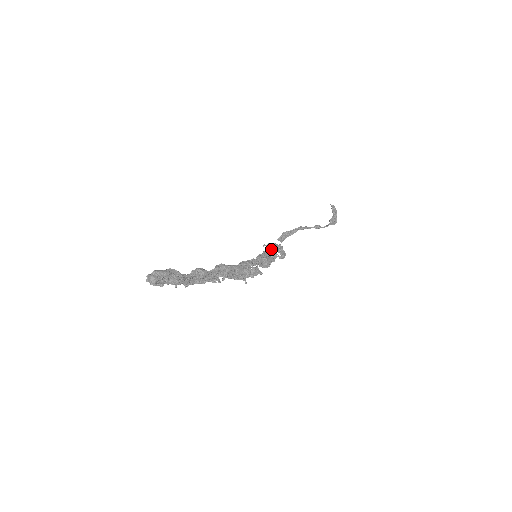
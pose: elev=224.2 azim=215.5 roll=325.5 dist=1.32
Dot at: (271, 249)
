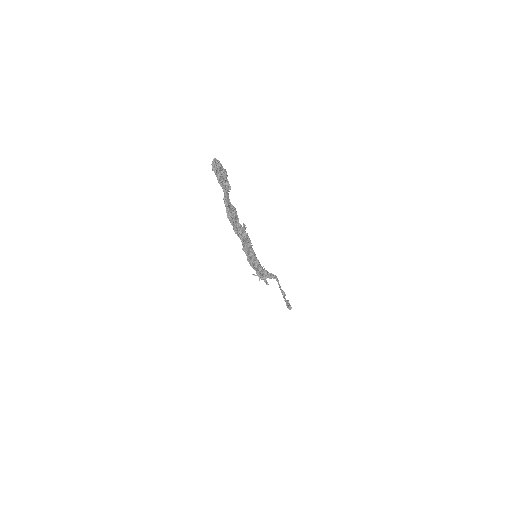
Dot at: occluded
